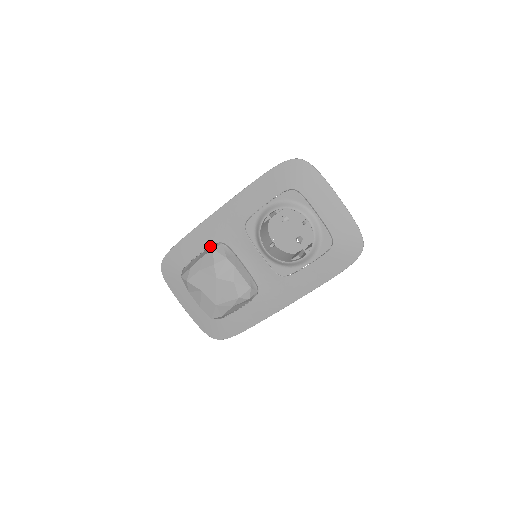
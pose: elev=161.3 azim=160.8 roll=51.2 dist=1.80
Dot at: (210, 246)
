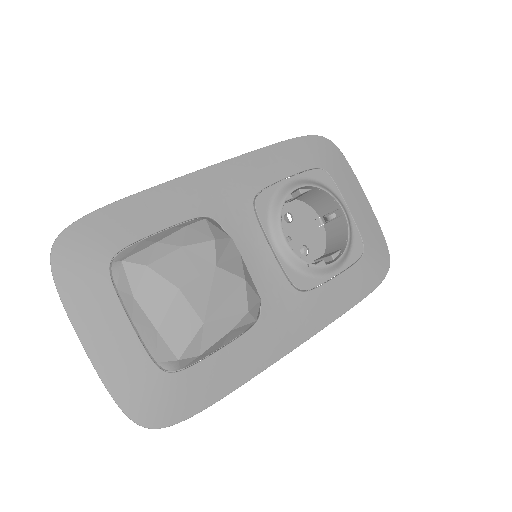
Dot at: (187, 220)
